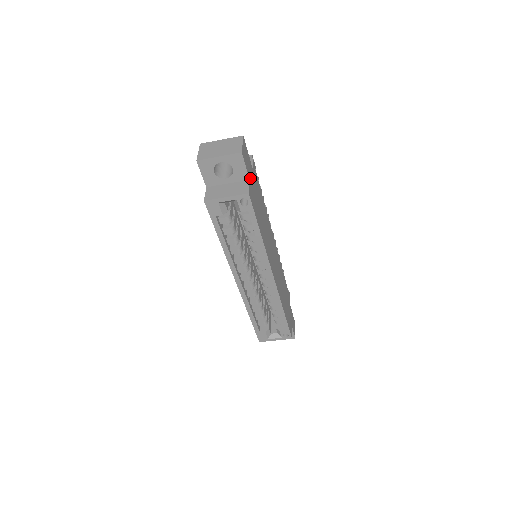
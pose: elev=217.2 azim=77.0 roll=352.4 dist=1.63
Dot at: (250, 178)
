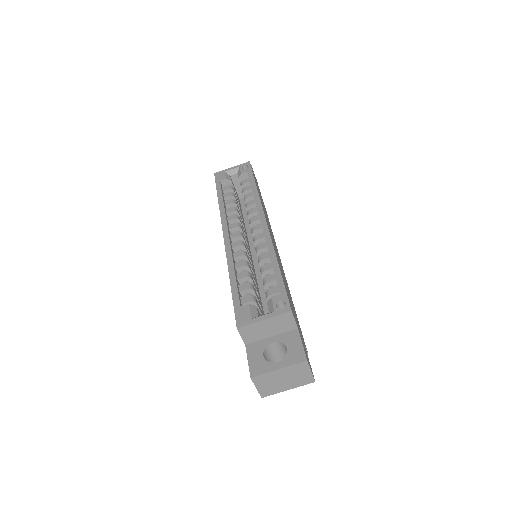
Dot at: (256, 181)
